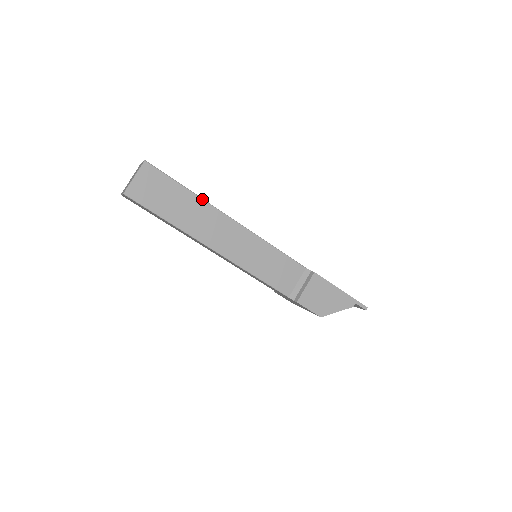
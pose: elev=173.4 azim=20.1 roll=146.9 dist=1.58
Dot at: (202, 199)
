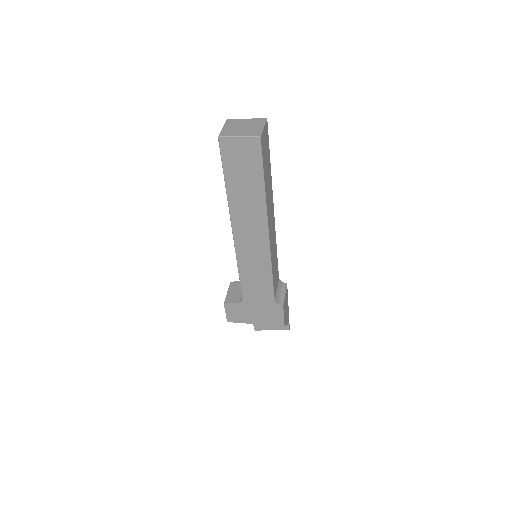
Dot at: occluded
